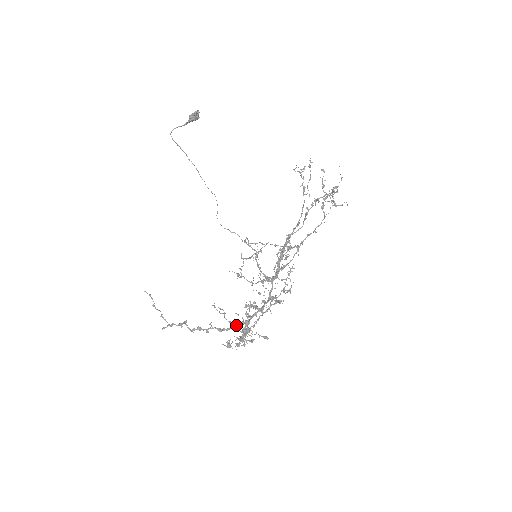
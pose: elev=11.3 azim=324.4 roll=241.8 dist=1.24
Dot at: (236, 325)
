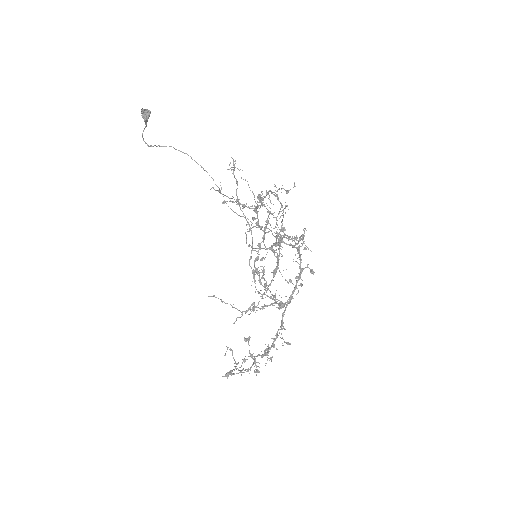
Dot at: (285, 304)
